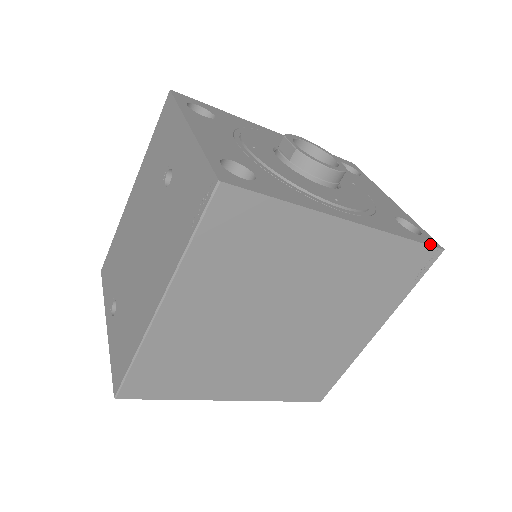
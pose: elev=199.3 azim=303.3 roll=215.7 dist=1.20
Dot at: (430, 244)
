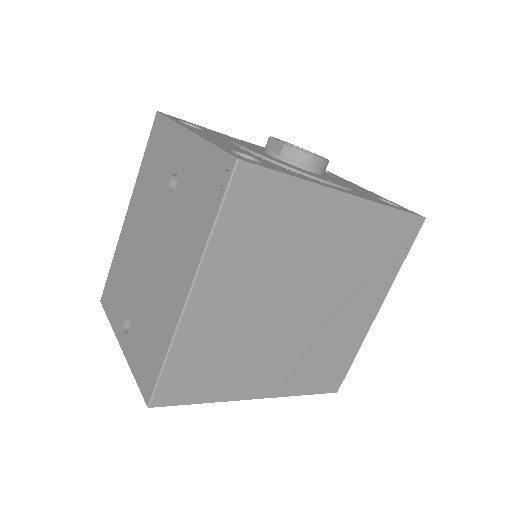
Dot at: (414, 214)
